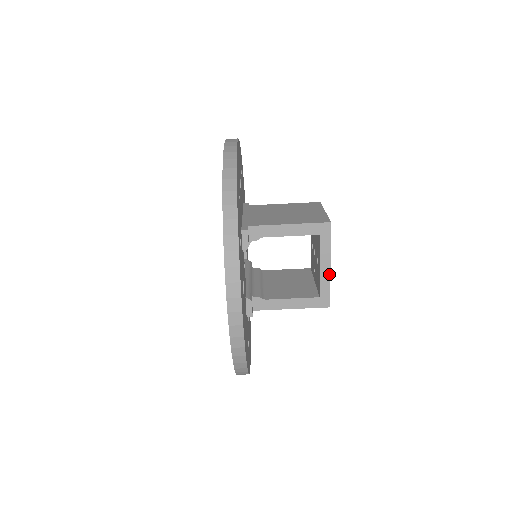
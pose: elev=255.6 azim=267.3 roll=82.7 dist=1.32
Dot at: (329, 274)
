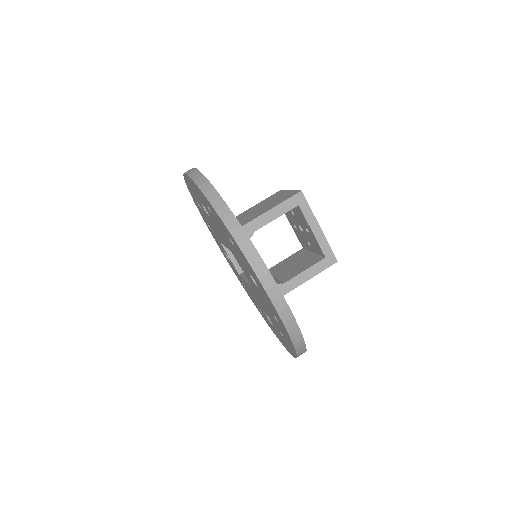
Dot at: (322, 234)
